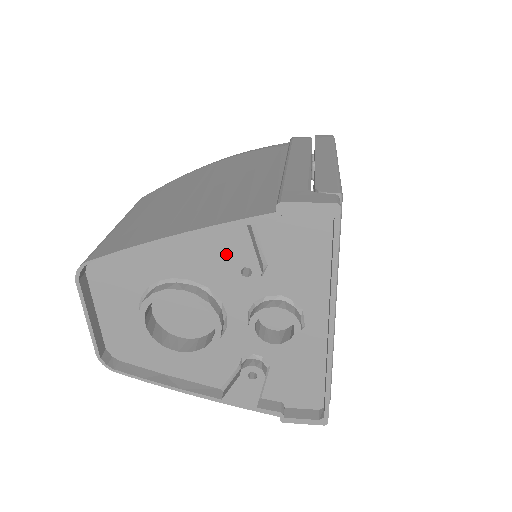
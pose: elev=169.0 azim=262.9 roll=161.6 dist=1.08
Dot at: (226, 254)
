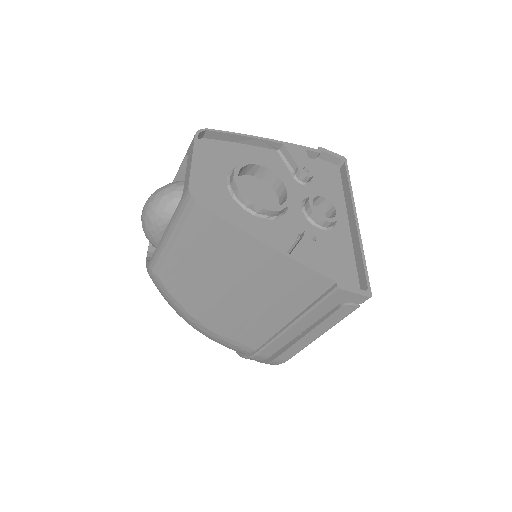
Dot at: (295, 157)
